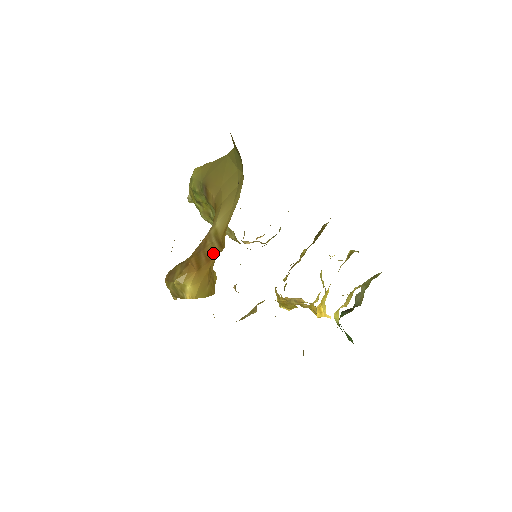
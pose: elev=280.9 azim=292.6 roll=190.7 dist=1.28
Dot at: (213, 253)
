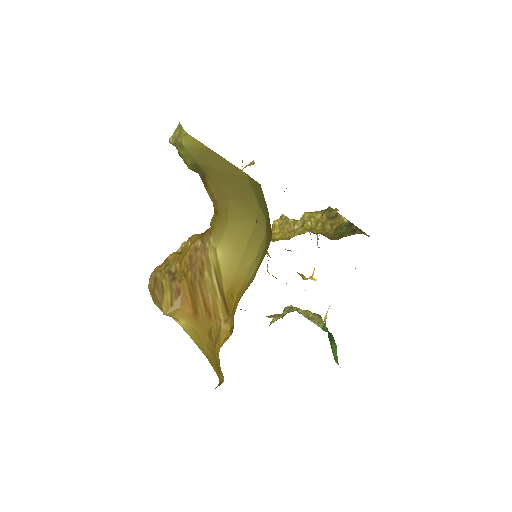
Dot at: (215, 308)
